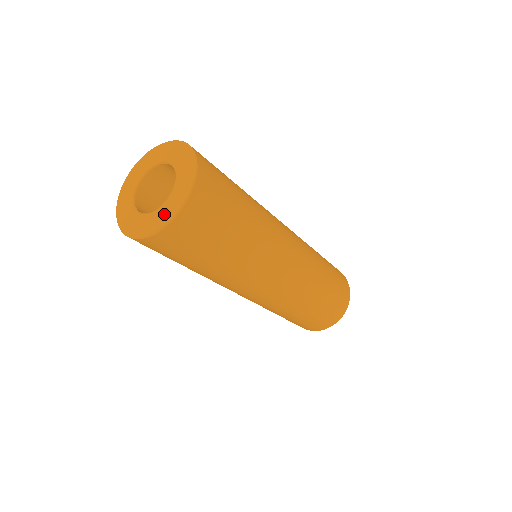
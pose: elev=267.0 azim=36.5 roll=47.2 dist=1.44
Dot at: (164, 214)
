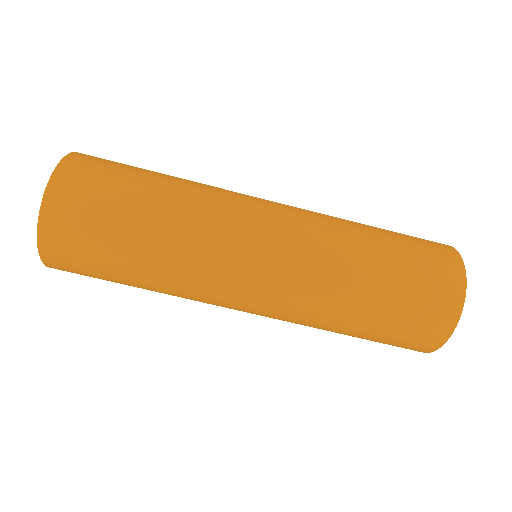
Dot at: occluded
